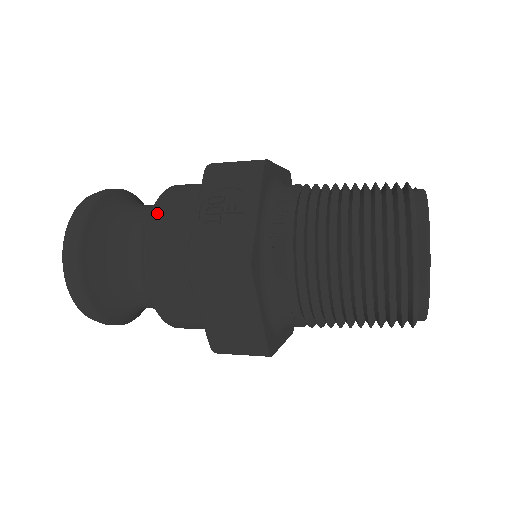
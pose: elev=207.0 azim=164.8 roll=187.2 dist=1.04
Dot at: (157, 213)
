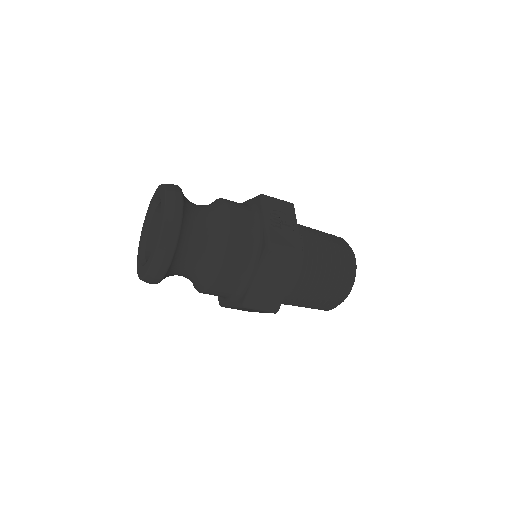
Dot at: (233, 212)
